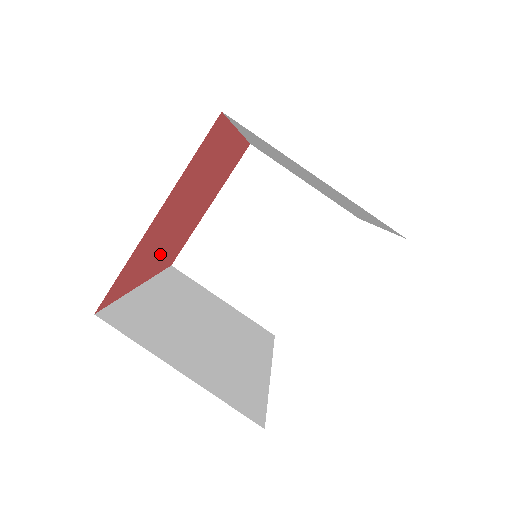
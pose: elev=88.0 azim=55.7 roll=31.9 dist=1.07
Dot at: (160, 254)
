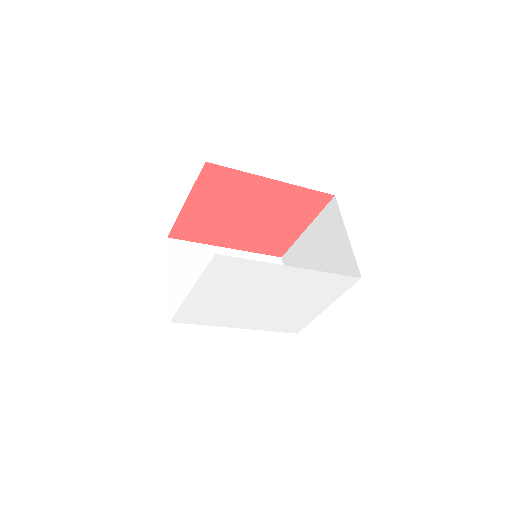
Dot at: (235, 235)
